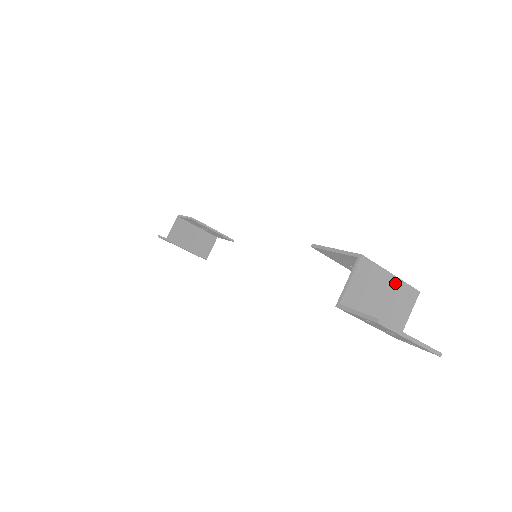
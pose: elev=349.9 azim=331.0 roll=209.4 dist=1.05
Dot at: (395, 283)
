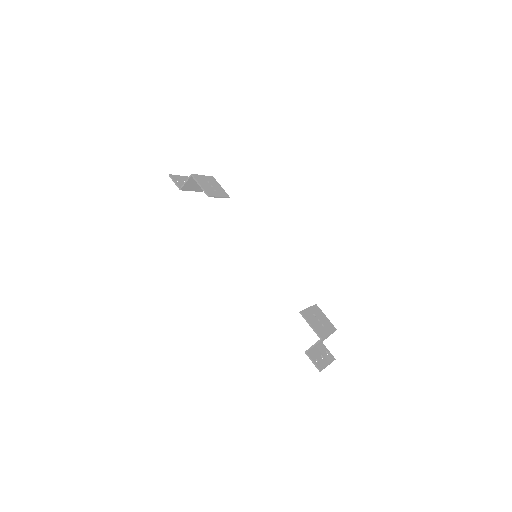
Dot at: occluded
